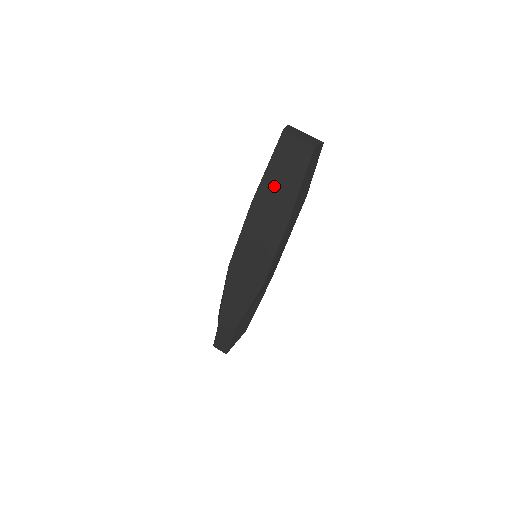
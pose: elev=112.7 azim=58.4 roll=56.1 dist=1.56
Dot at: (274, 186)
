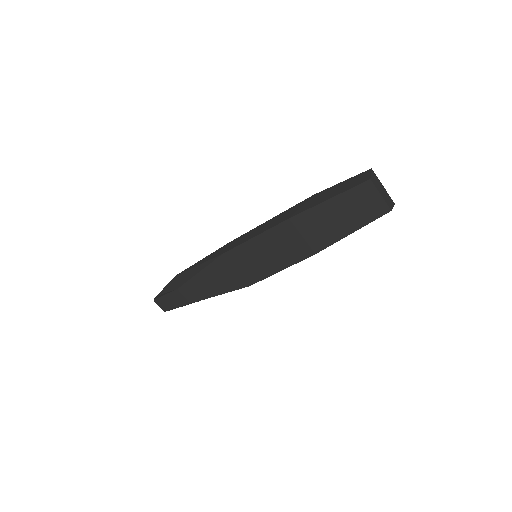
Dot at: (324, 218)
